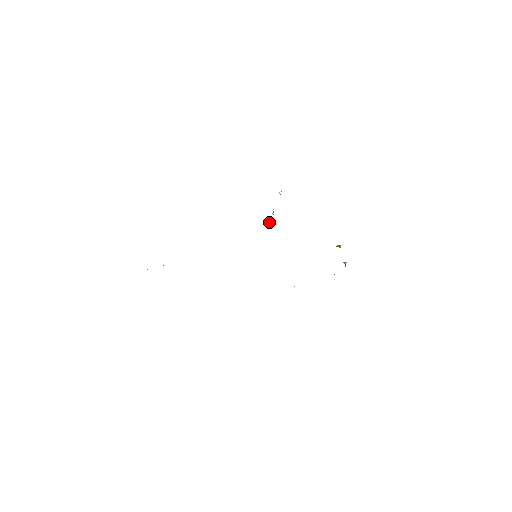
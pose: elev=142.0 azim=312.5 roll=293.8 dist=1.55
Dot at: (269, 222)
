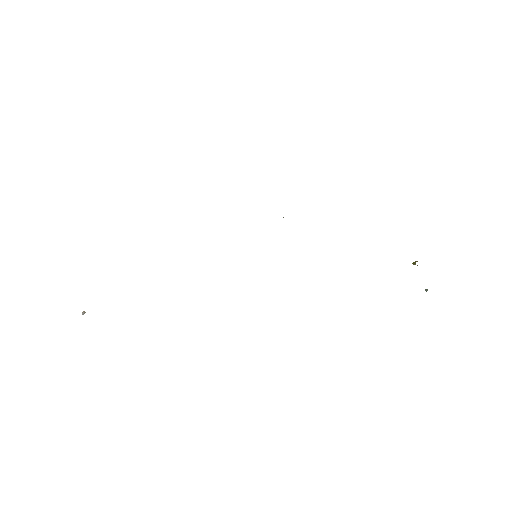
Dot at: occluded
